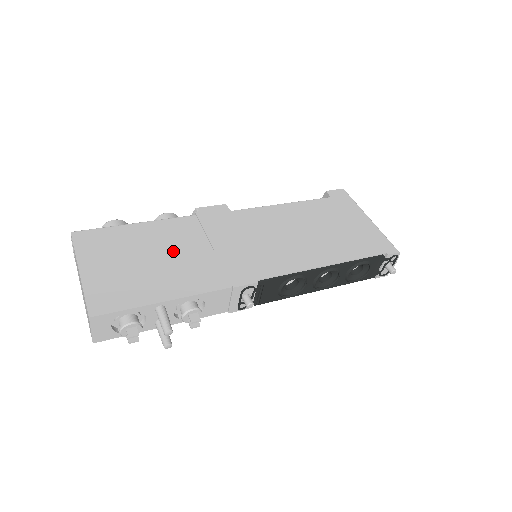
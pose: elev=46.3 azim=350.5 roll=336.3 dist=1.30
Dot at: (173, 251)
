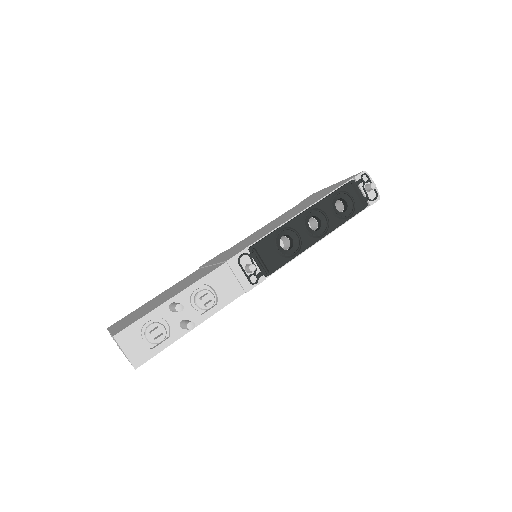
Dot at: occluded
